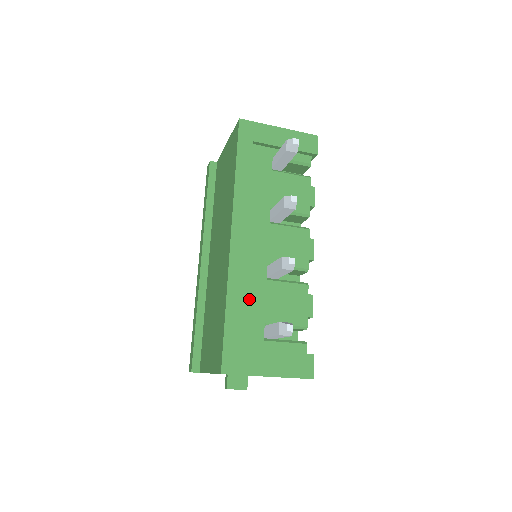
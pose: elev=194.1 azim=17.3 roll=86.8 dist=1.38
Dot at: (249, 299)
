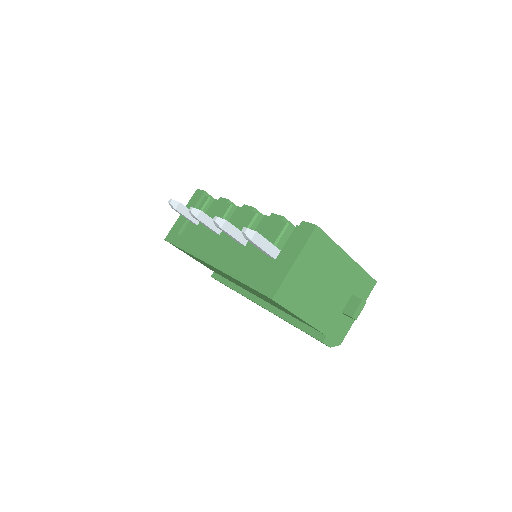
Dot at: (248, 263)
